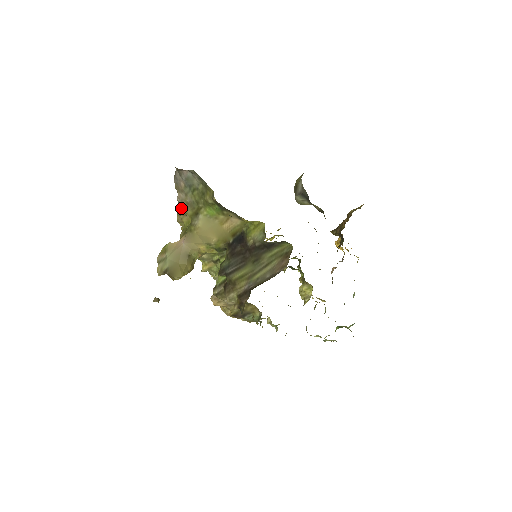
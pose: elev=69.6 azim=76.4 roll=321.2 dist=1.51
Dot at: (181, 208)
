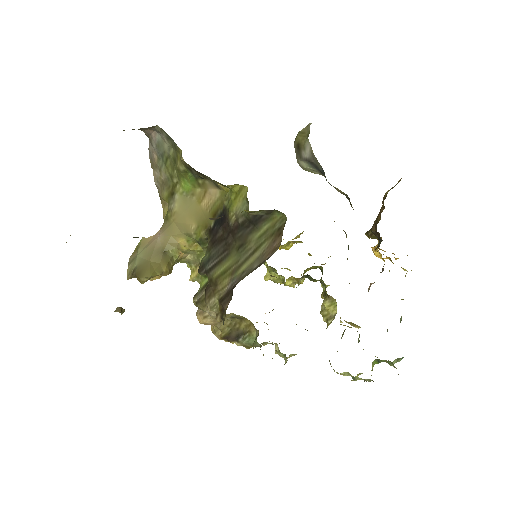
Dot at: (159, 193)
